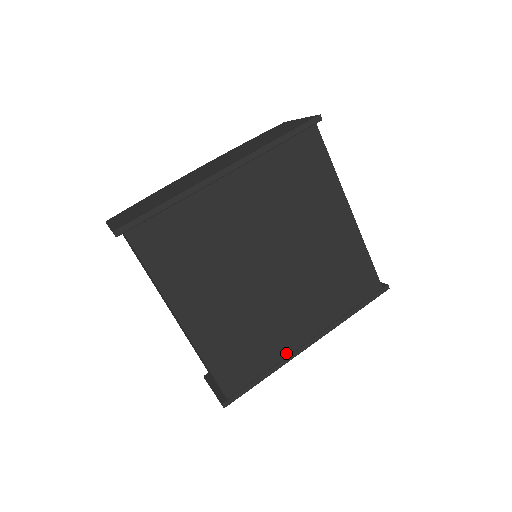
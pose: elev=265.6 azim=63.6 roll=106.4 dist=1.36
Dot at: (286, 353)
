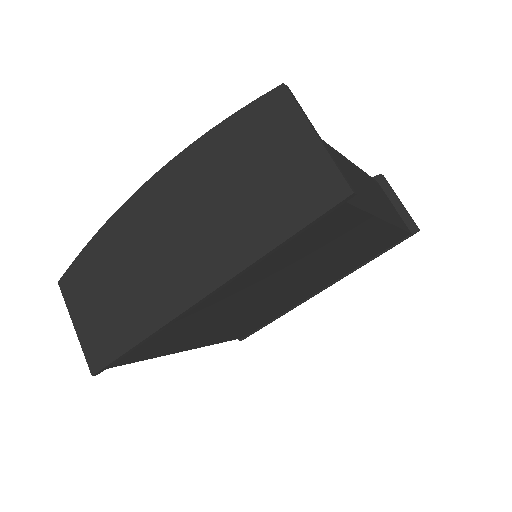
Dot at: (296, 304)
